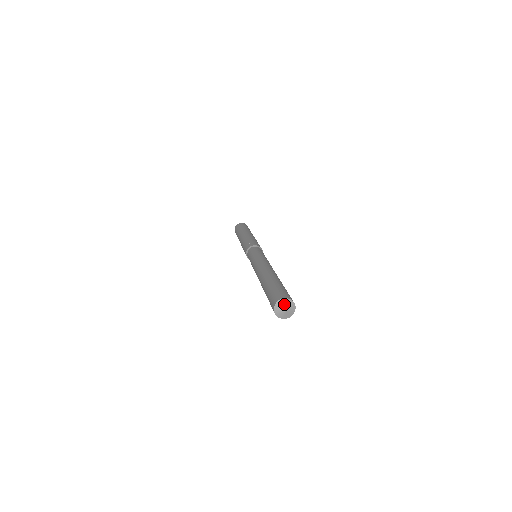
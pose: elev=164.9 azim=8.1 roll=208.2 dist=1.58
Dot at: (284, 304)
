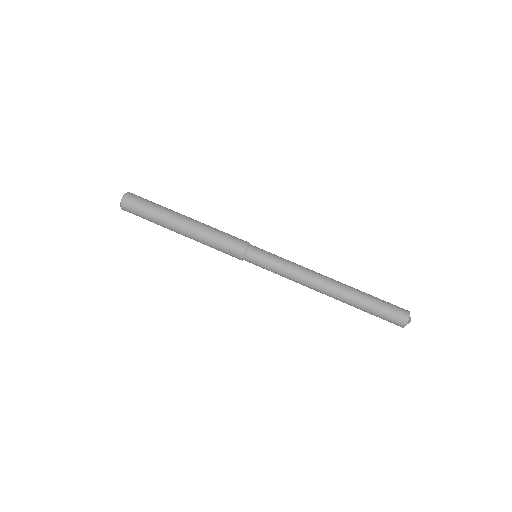
Dot at: (409, 321)
